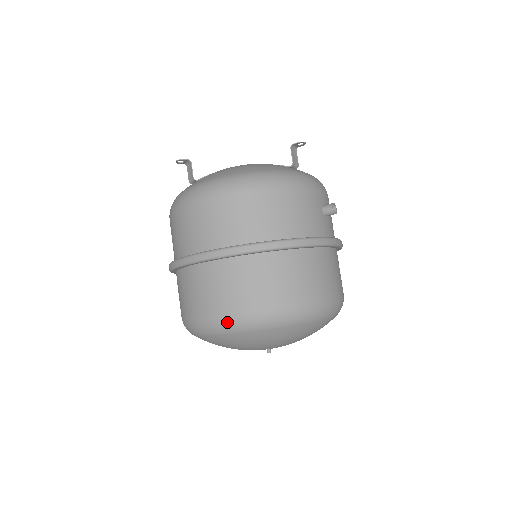
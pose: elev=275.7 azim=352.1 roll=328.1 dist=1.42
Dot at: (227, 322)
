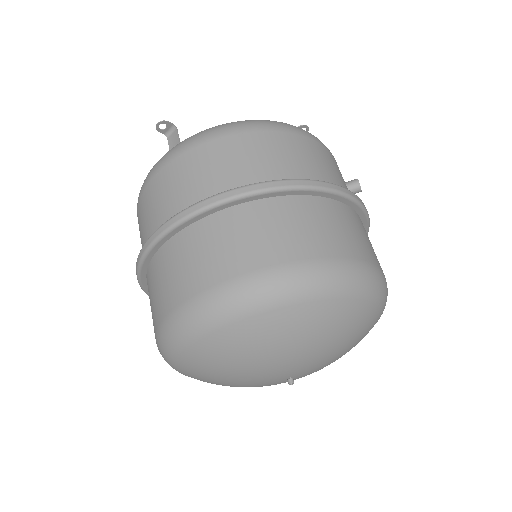
Dot at: (266, 285)
